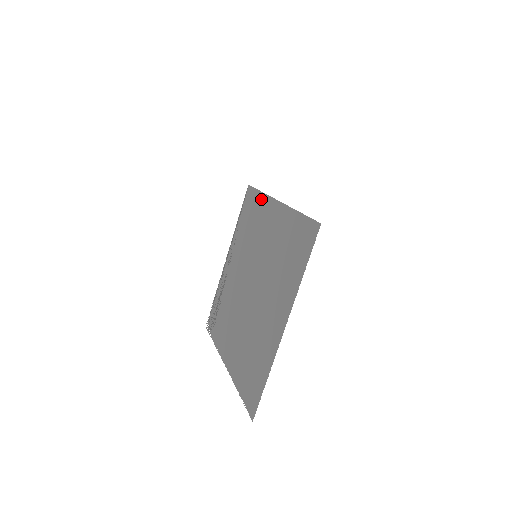
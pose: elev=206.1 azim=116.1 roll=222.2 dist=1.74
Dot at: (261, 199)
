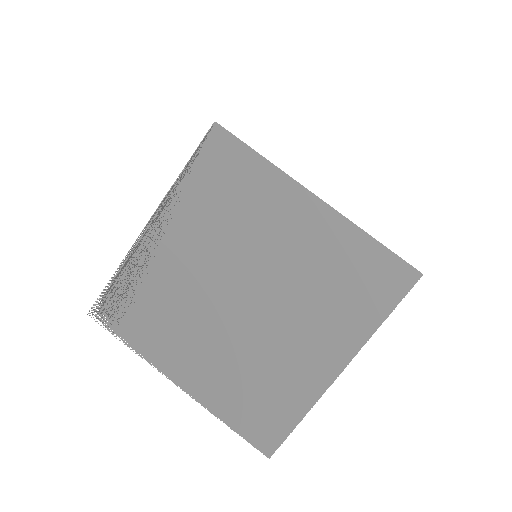
Dot at: (265, 170)
